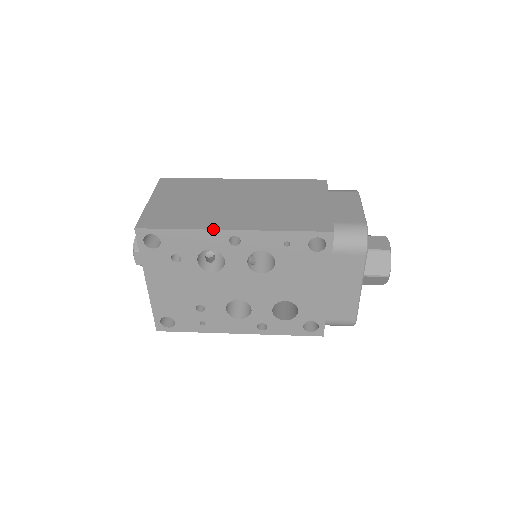
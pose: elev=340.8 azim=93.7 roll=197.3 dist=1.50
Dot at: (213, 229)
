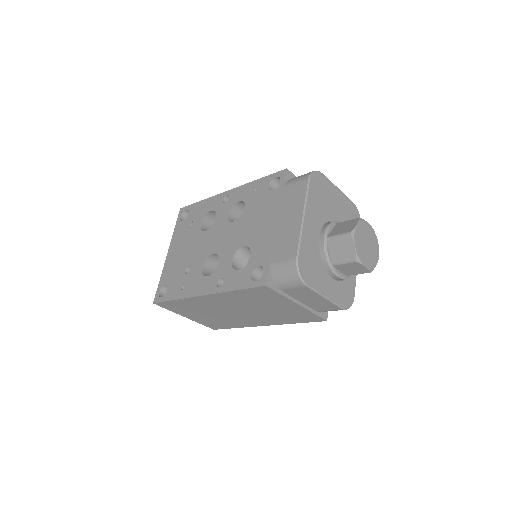
Dot at: (218, 195)
